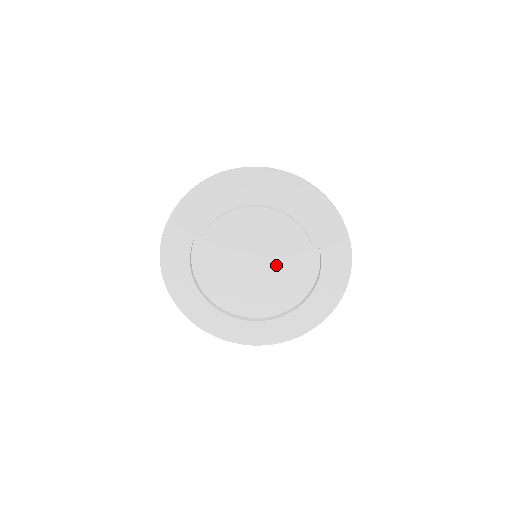
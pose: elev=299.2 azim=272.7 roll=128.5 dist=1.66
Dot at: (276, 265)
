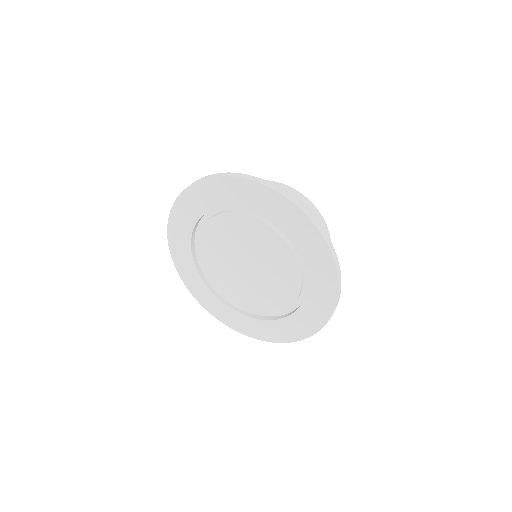
Dot at: (263, 279)
